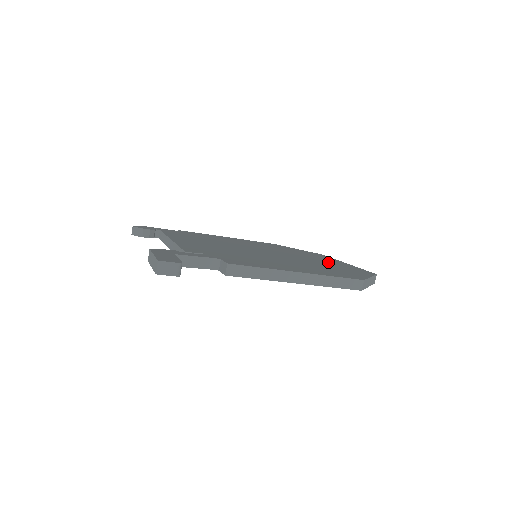
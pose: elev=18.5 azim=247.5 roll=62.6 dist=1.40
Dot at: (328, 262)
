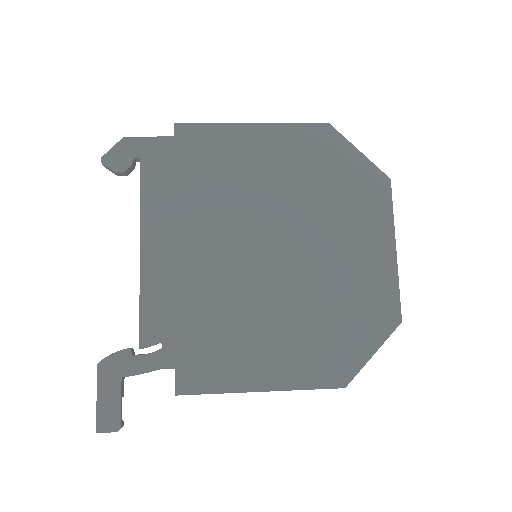
Dot at: (357, 267)
